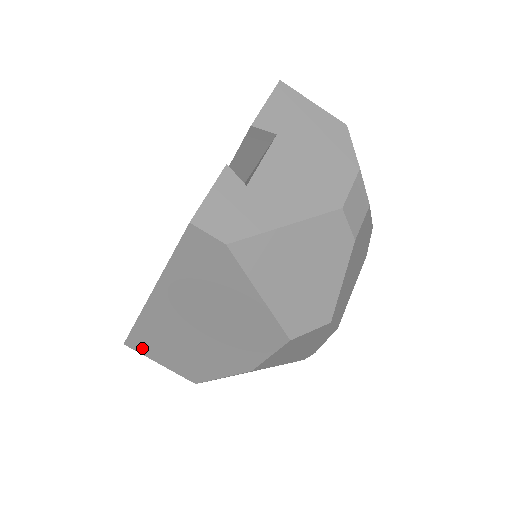
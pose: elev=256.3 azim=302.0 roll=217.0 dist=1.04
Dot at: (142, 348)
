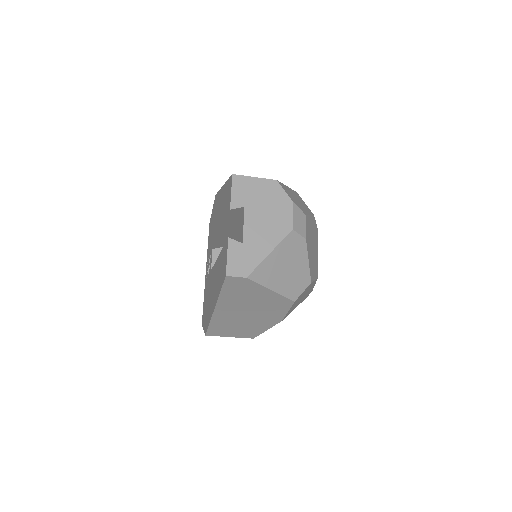
Dot at: (217, 333)
